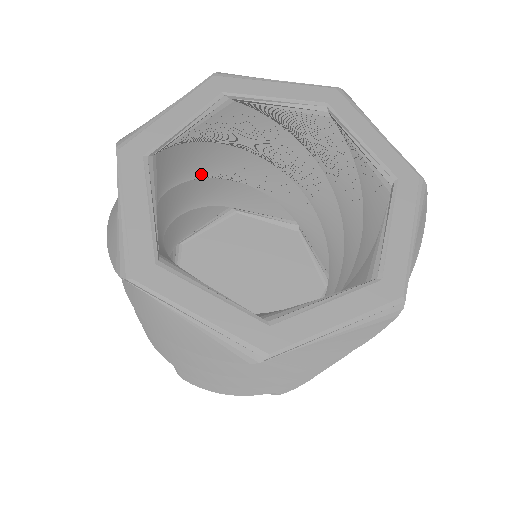
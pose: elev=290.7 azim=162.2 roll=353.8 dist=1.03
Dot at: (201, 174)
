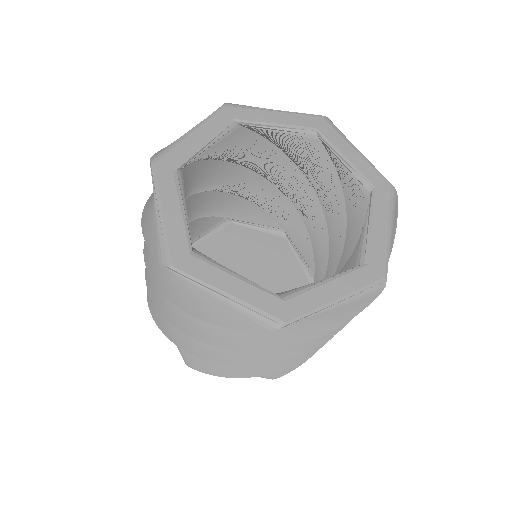
Dot at: (271, 177)
